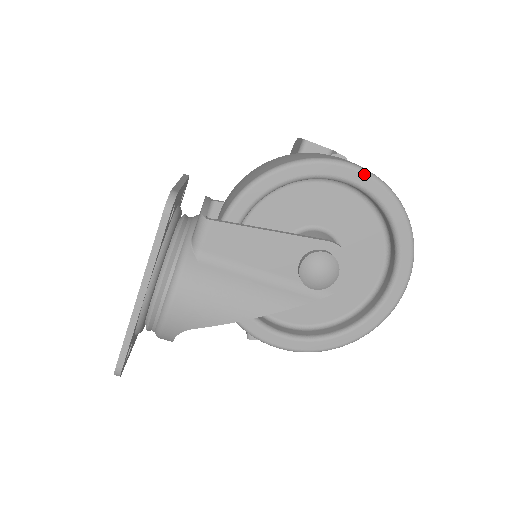
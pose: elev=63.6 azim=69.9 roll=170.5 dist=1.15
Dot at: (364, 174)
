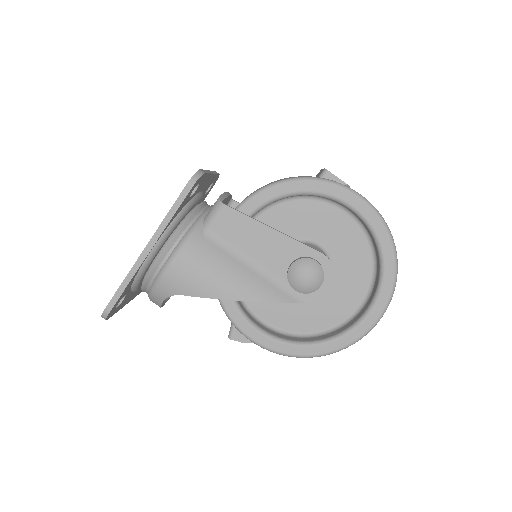
Dot at: (366, 205)
